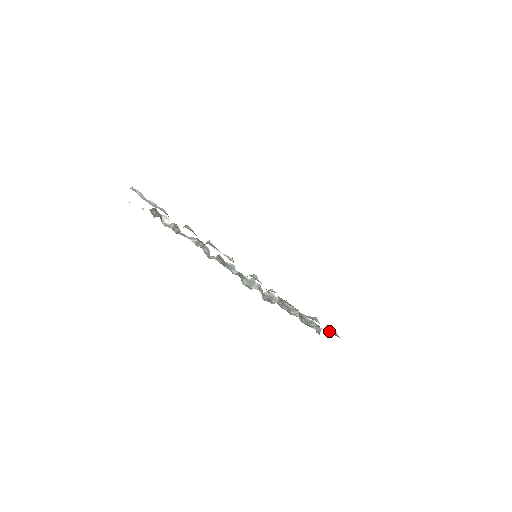
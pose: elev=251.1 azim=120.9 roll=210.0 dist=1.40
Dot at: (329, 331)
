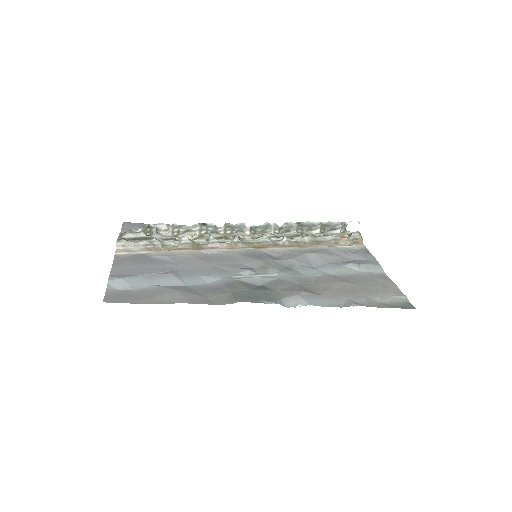
Dot at: (351, 240)
